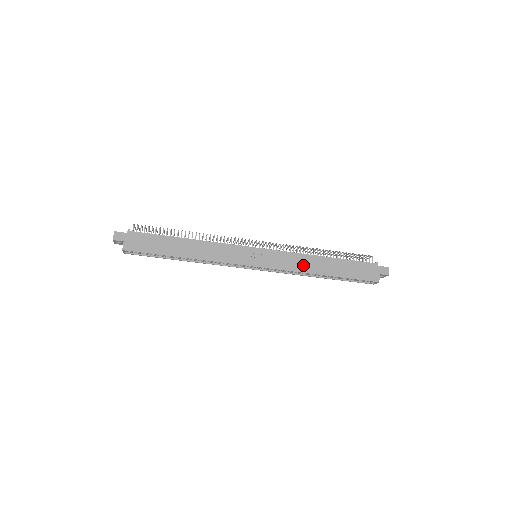
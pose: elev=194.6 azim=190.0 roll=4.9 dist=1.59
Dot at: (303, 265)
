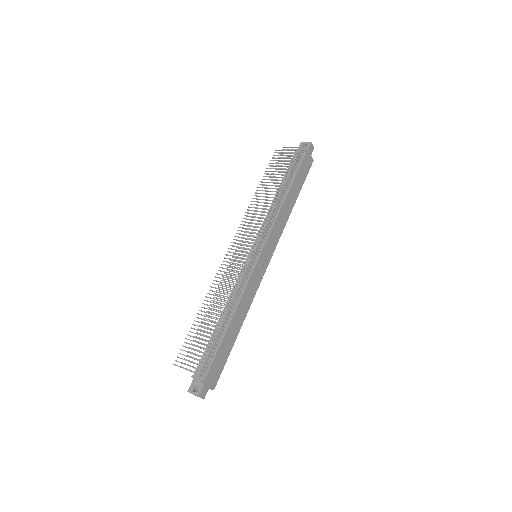
Dot at: (283, 220)
